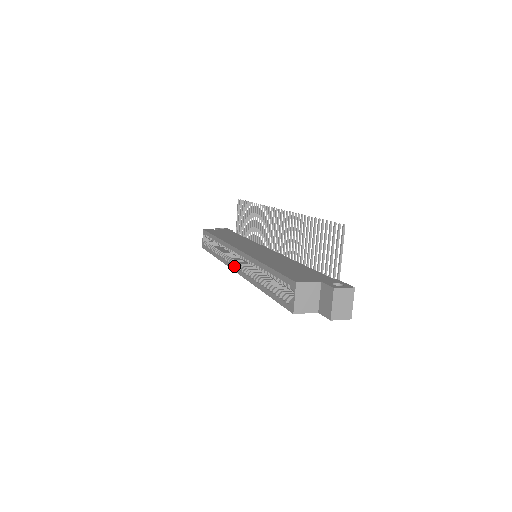
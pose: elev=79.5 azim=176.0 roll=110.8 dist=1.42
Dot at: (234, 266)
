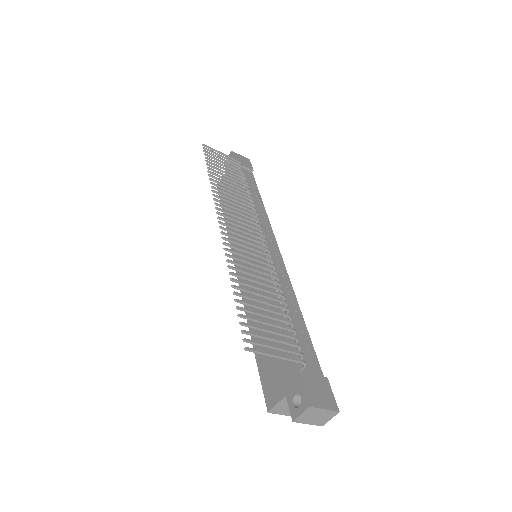
Dot at: occluded
